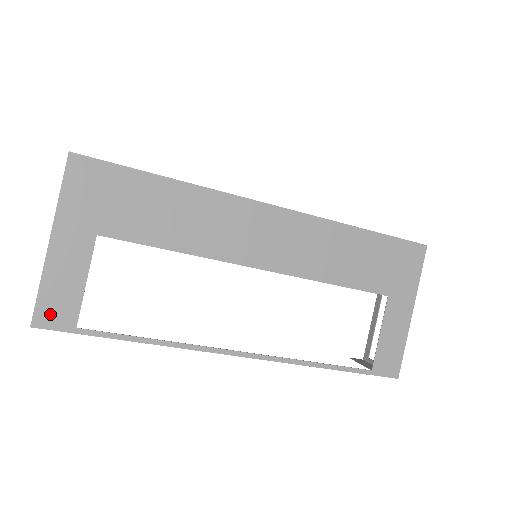
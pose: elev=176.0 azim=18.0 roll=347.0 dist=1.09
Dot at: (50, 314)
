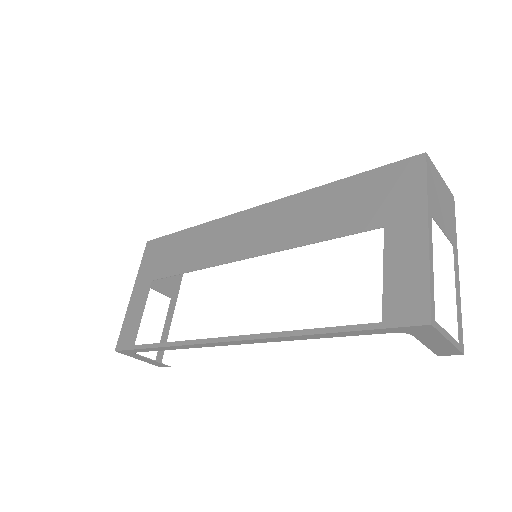
Dot at: (124, 340)
